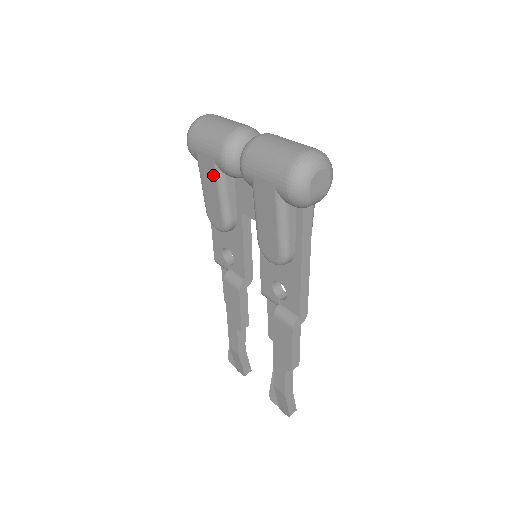
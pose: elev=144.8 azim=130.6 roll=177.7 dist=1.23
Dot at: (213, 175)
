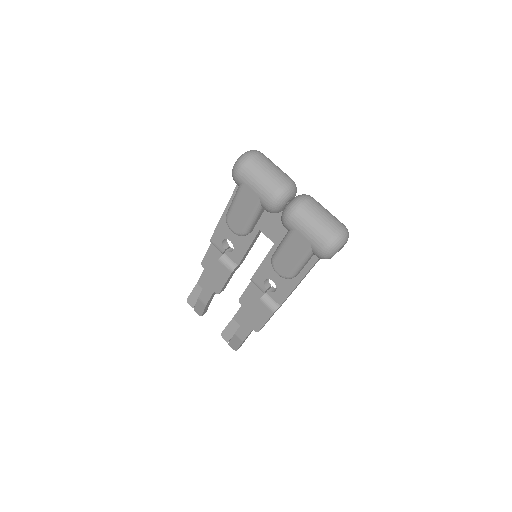
Dot at: (252, 205)
